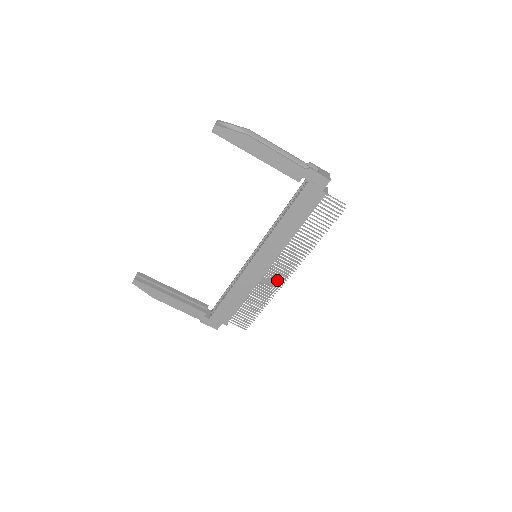
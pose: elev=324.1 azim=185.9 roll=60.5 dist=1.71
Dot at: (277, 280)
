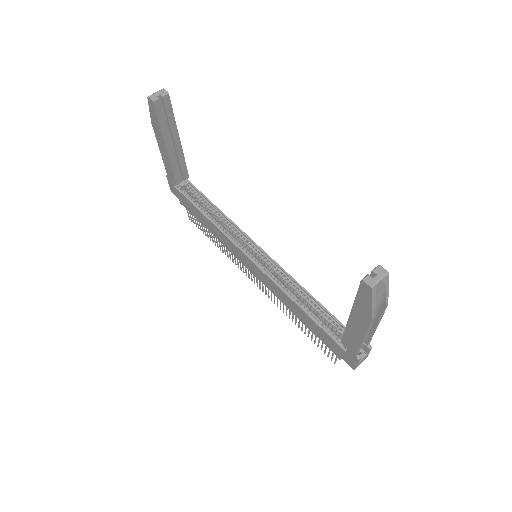
Dot at: occluded
